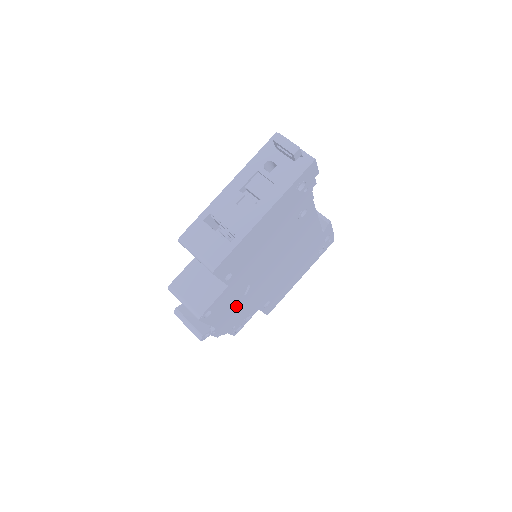
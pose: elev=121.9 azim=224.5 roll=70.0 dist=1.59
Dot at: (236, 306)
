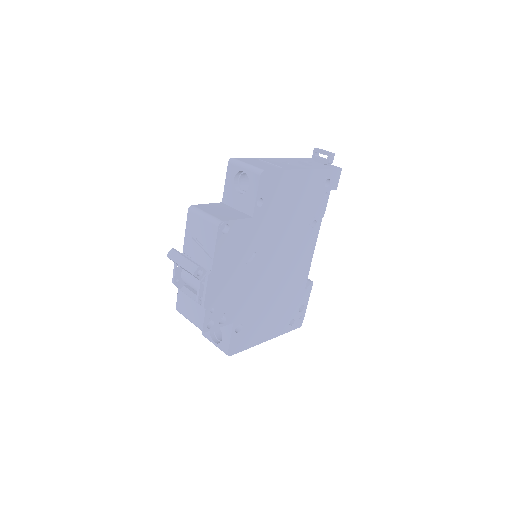
Dot at: (234, 270)
